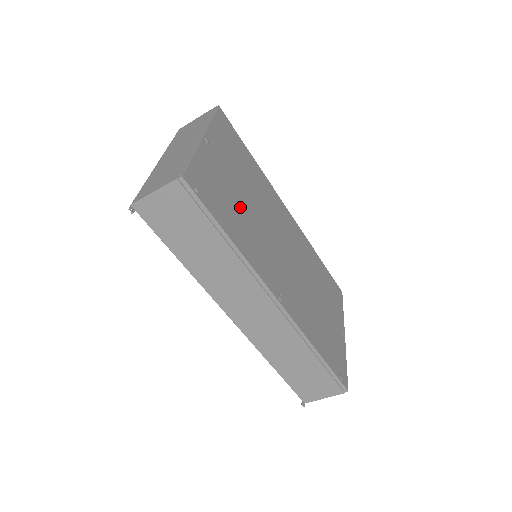
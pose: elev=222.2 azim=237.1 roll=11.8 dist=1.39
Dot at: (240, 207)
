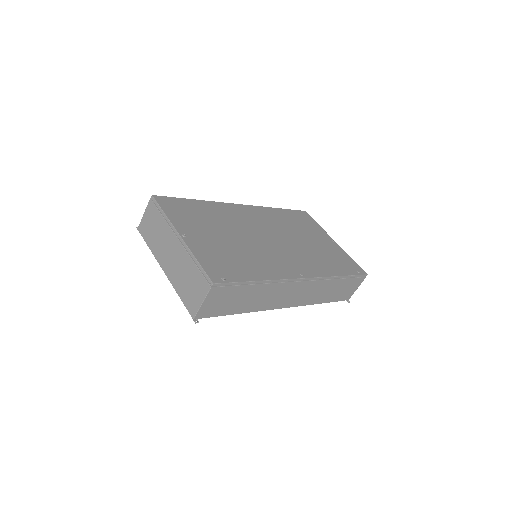
Dot at: (236, 251)
